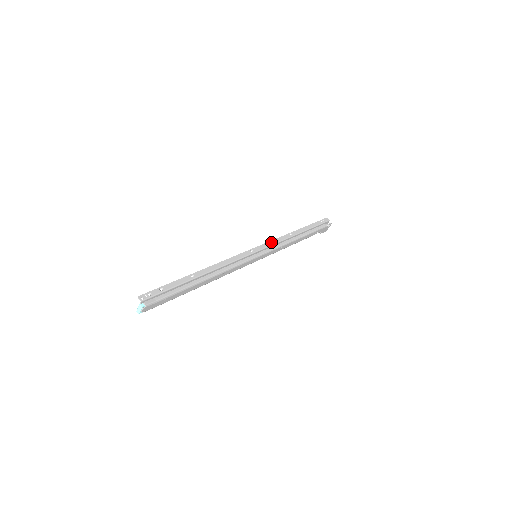
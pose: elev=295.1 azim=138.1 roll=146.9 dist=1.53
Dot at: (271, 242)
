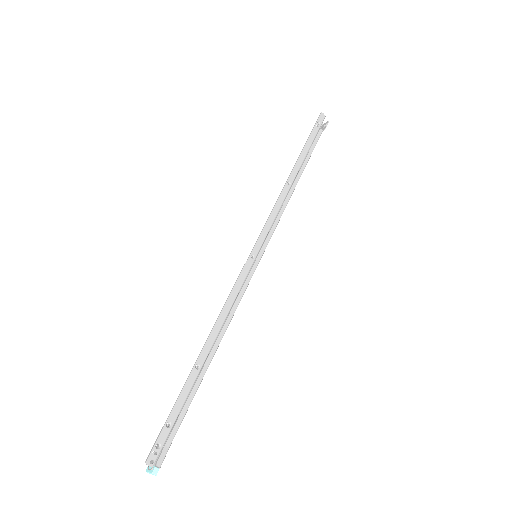
Dot at: (270, 219)
